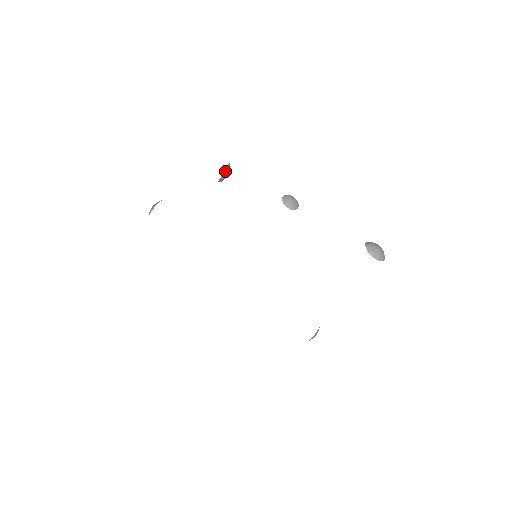
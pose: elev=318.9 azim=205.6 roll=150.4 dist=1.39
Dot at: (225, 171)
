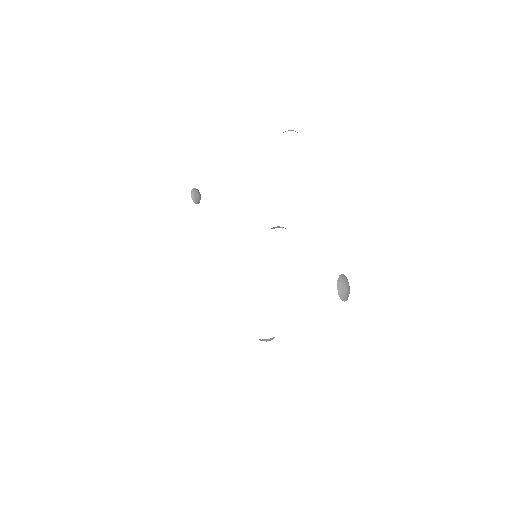
Dot at: (193, 189)
